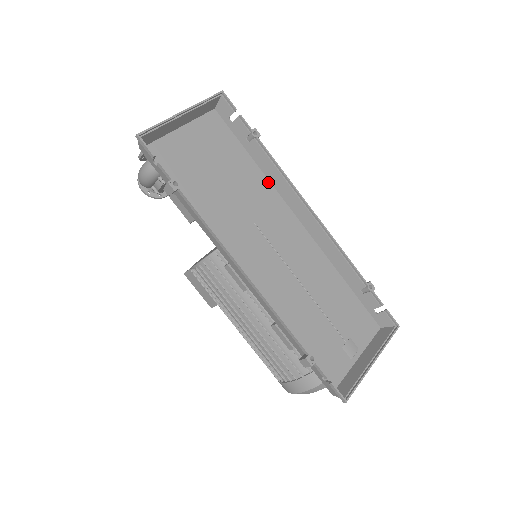
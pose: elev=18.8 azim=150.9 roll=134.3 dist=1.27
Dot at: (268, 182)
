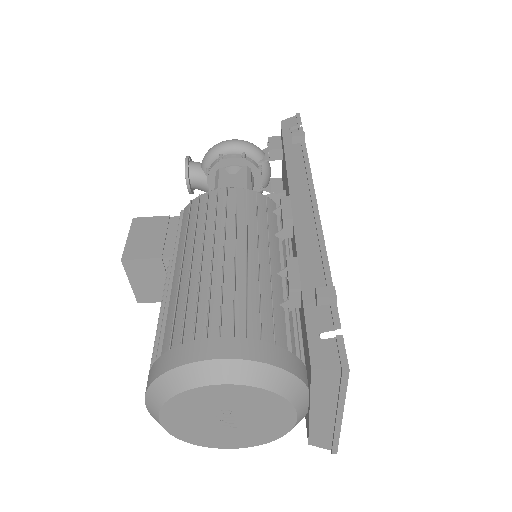
Dot at: occluded
